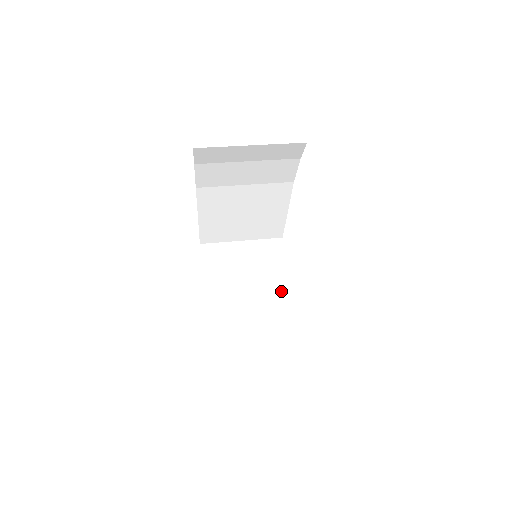
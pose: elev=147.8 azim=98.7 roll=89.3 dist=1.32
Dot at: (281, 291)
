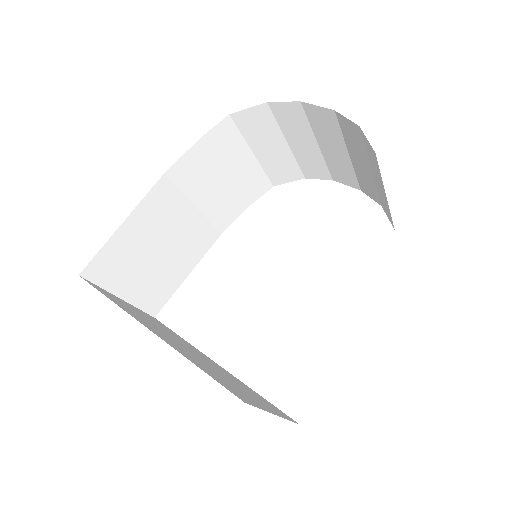
Dot at: (203, 355)
